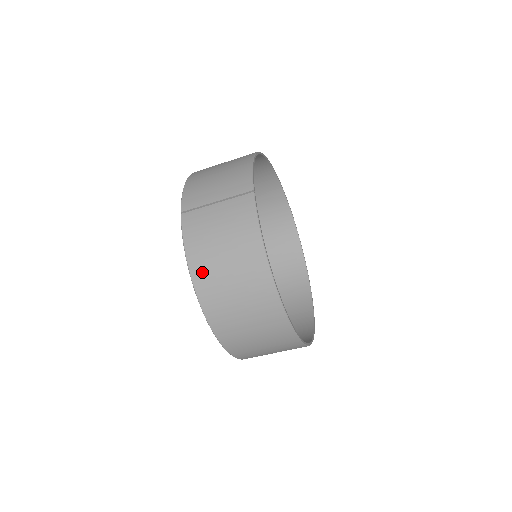
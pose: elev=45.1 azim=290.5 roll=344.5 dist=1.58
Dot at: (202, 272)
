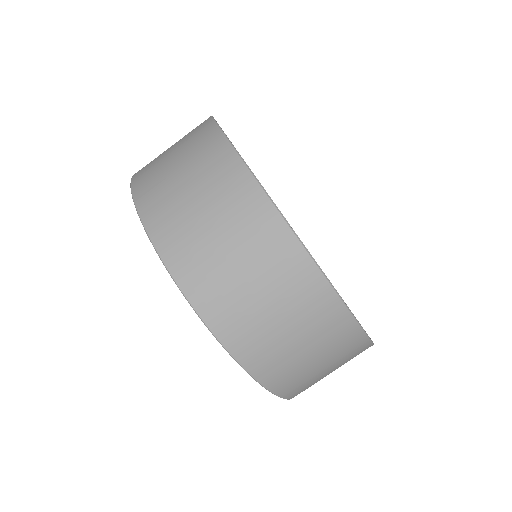
Dot at: (186, 262)
